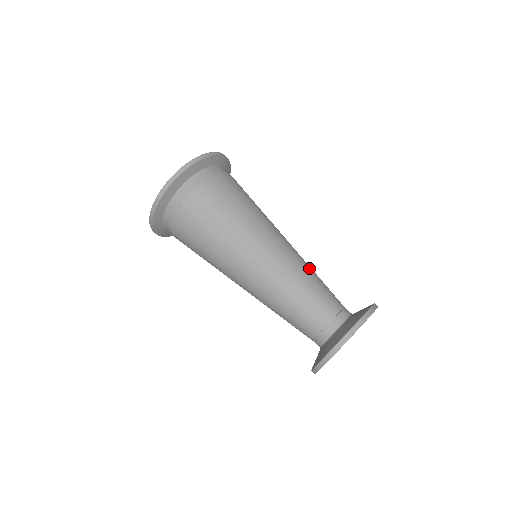
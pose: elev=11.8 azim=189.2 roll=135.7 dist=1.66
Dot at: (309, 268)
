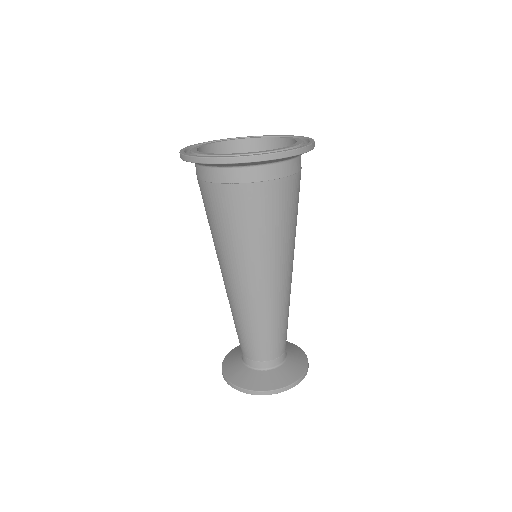
Dot at: occluded
